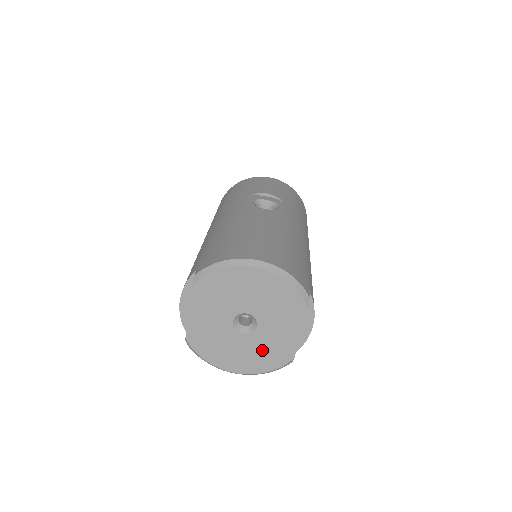
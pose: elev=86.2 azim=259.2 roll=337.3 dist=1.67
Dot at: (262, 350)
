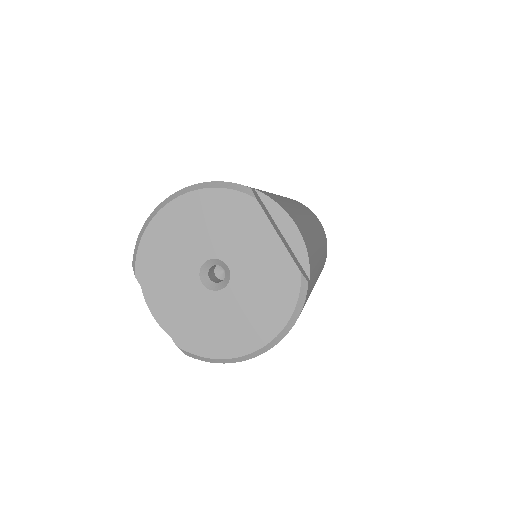
Dot at: (259, 293)
